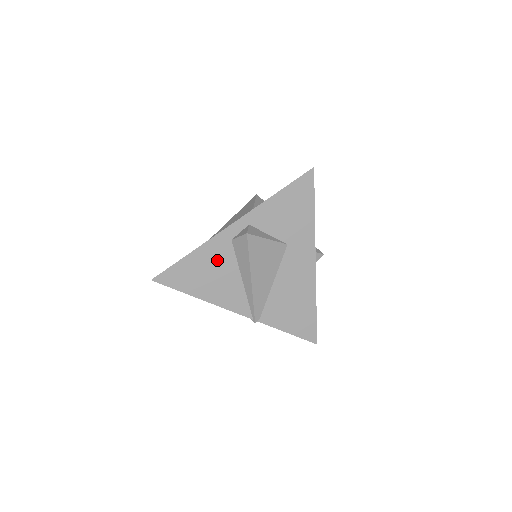
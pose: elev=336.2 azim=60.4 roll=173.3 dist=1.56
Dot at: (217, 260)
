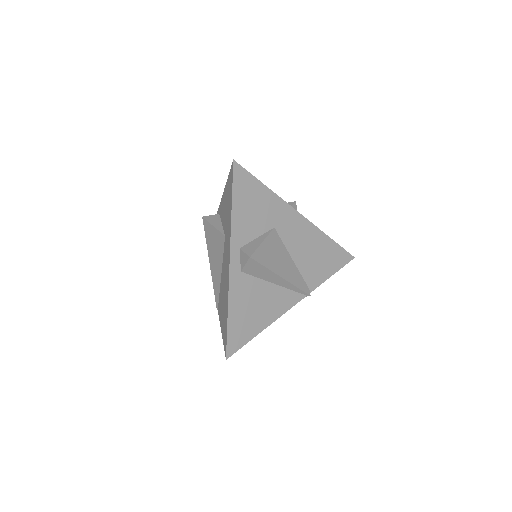
Dot at: (247, 294)
